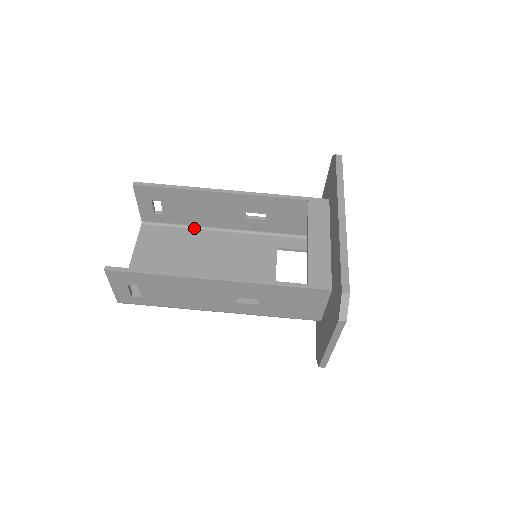
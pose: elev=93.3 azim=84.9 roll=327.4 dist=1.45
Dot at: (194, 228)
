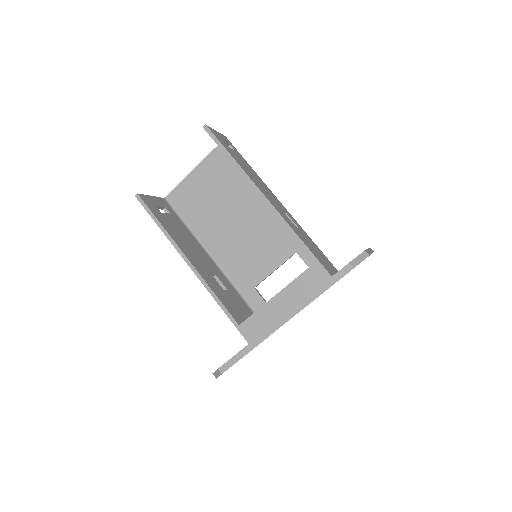
Dot at: occluded
